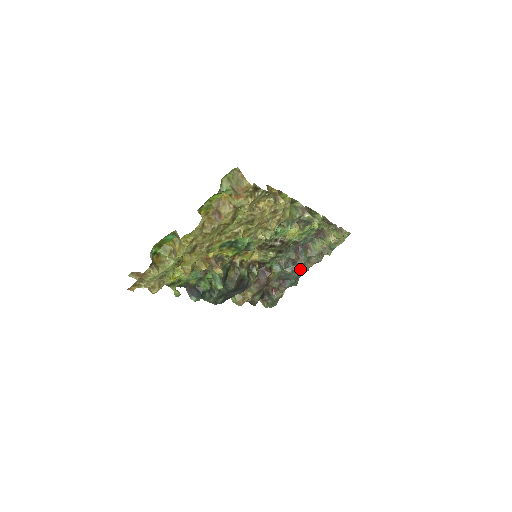
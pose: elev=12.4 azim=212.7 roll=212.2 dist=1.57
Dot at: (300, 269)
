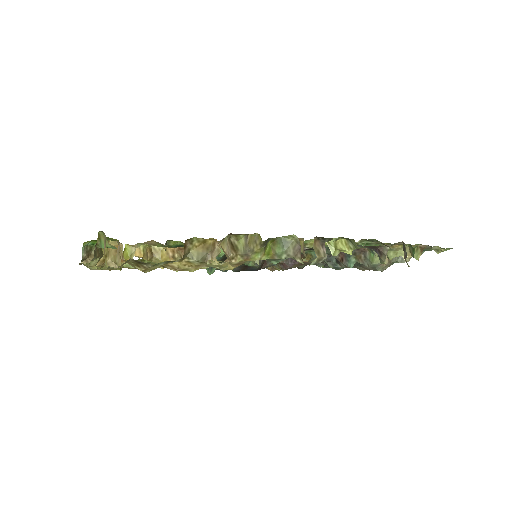
Dot at: occluded
